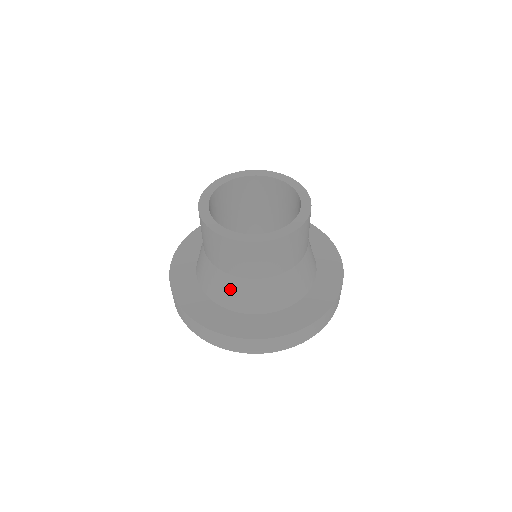
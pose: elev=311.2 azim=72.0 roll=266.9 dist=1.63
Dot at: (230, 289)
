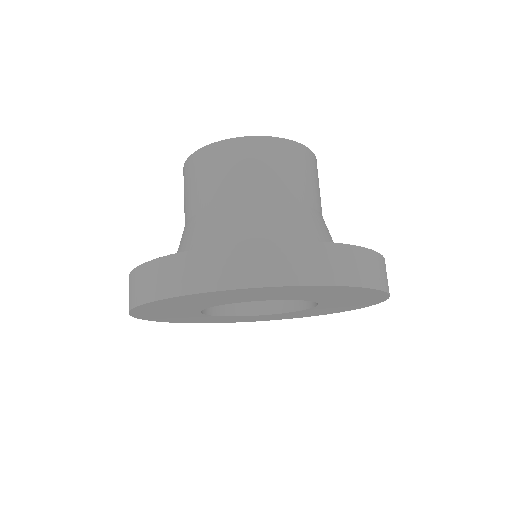
Dot at: (245, 222)
